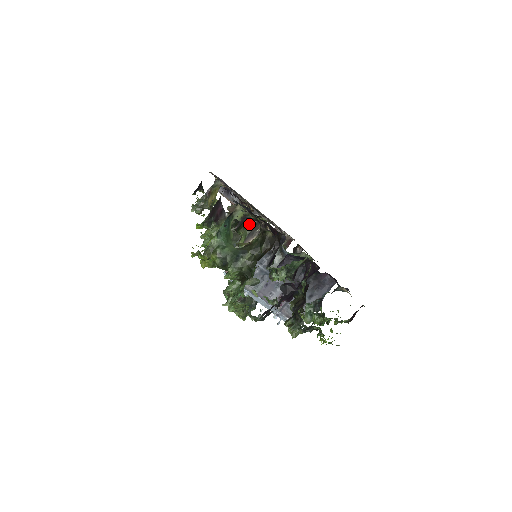
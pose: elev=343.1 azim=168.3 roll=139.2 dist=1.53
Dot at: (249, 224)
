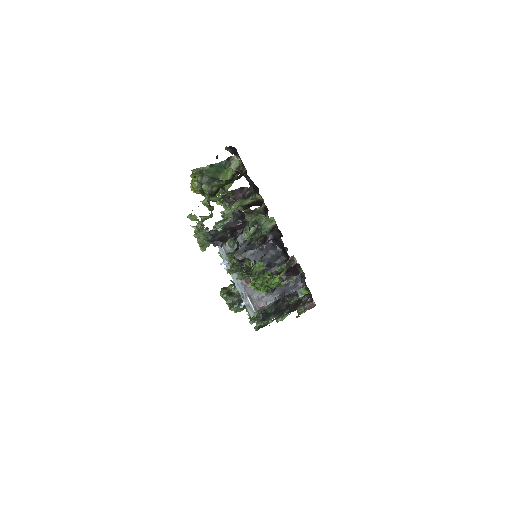
Dot at: (250, 200)
